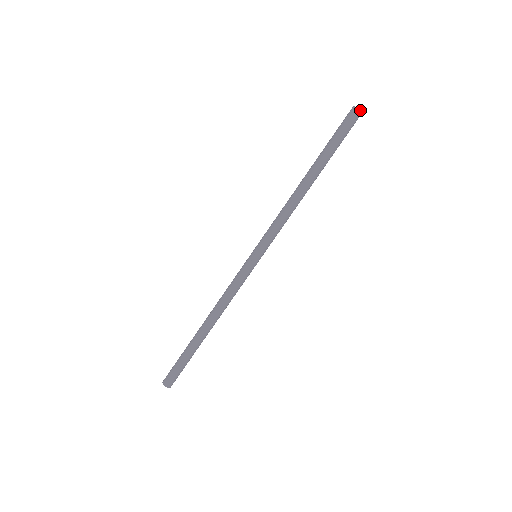
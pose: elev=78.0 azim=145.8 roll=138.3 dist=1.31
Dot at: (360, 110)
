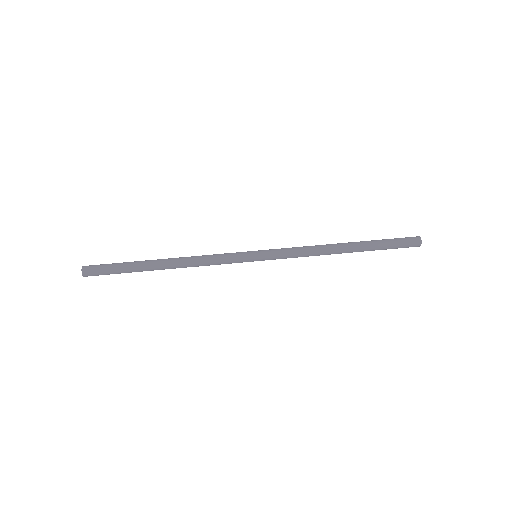
Dot at: (421, 243)
